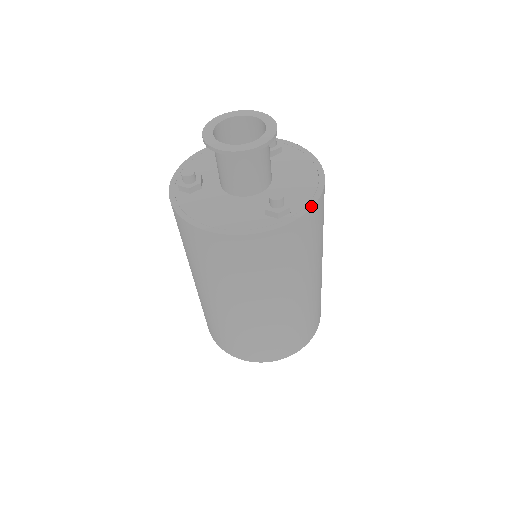
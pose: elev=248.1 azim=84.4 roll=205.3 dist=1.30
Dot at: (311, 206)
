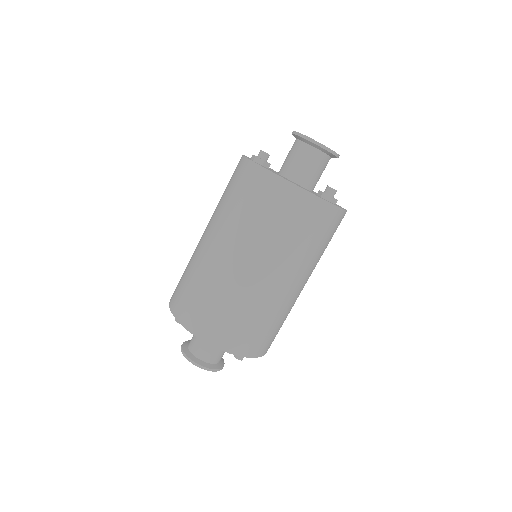
Dot at: (345, 210)
